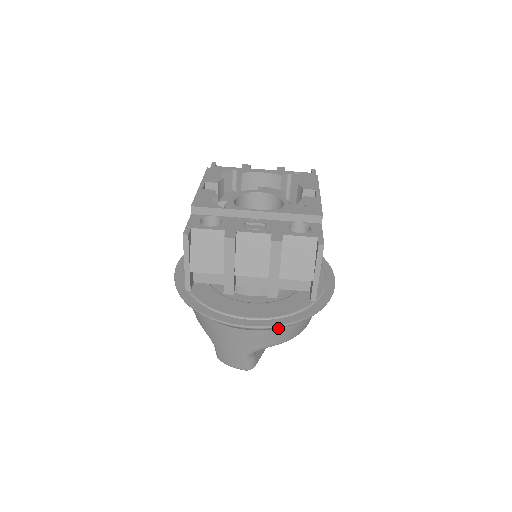
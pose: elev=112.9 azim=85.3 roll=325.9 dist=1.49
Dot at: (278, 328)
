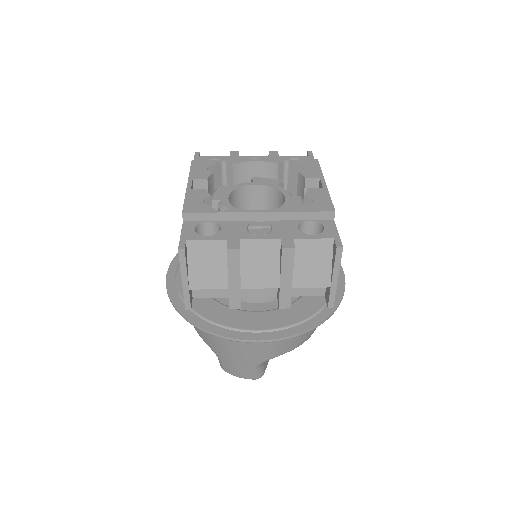
Dot at: occluded
